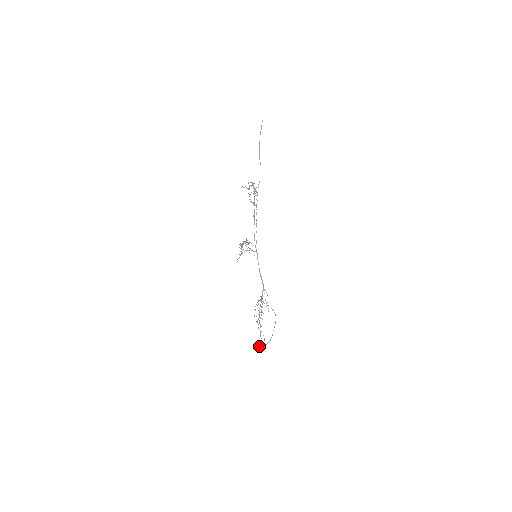
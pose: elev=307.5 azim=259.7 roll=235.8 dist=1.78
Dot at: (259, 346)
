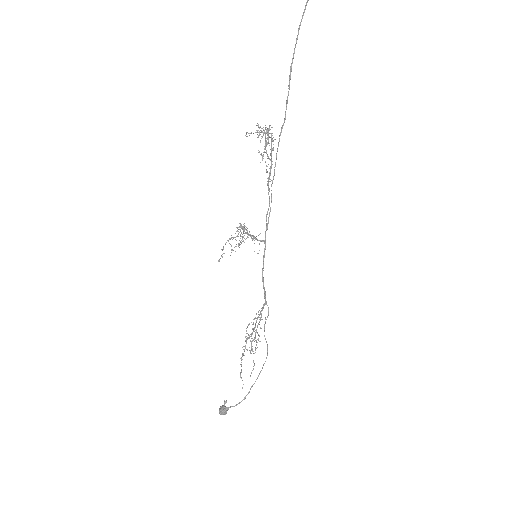
Dot at: (224, 403)
